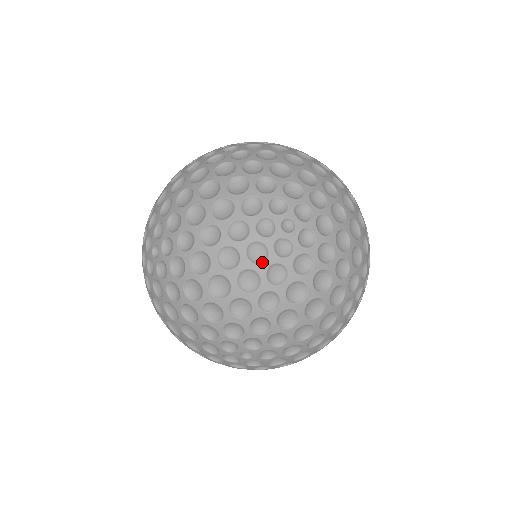
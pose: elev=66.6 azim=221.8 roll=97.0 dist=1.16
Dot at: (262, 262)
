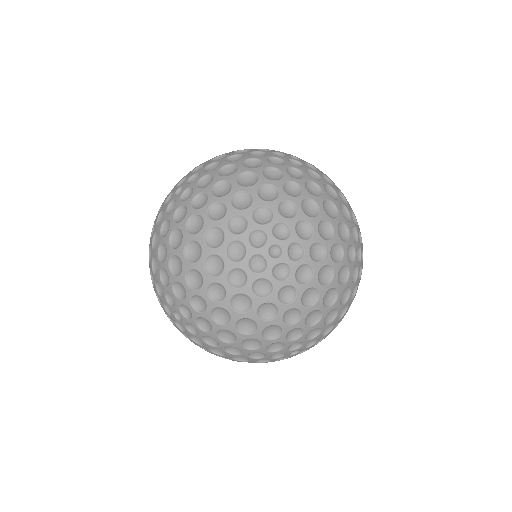
Dot at: (234, 260)
